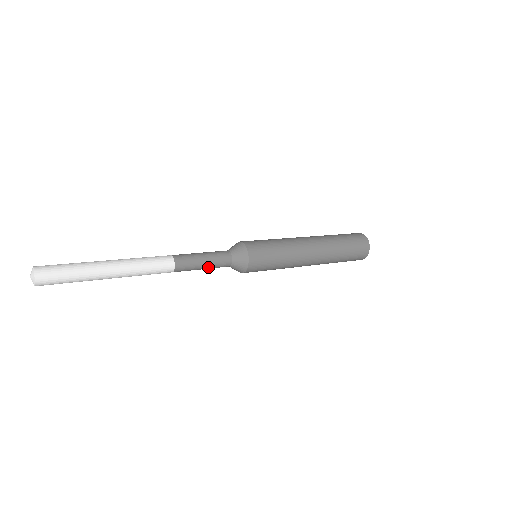
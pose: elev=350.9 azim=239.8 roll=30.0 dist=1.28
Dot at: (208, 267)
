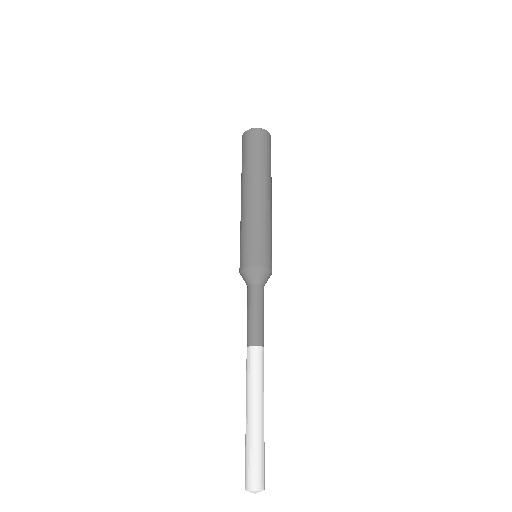
Dot at: occluded
